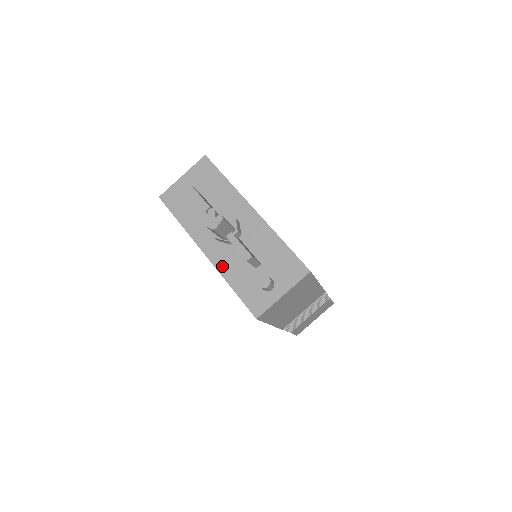
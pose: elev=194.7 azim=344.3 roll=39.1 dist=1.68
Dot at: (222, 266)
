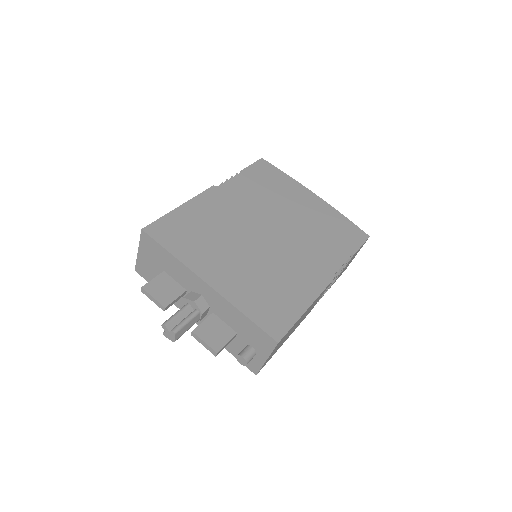
Dot at: occluded
